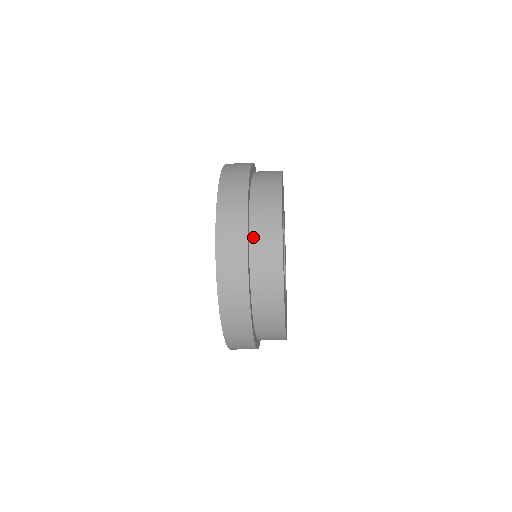
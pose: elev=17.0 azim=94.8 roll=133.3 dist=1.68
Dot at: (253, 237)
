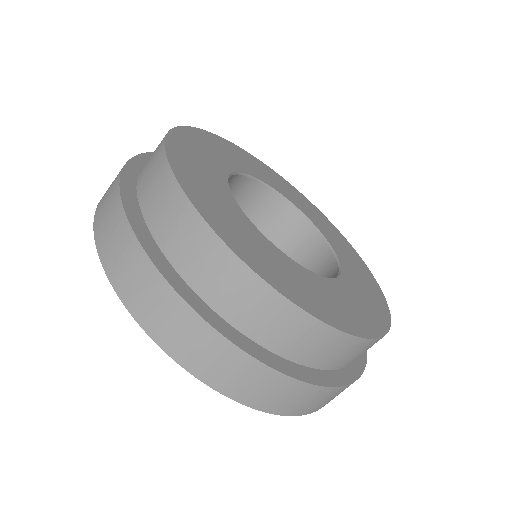
Dot at: (141, 201)
